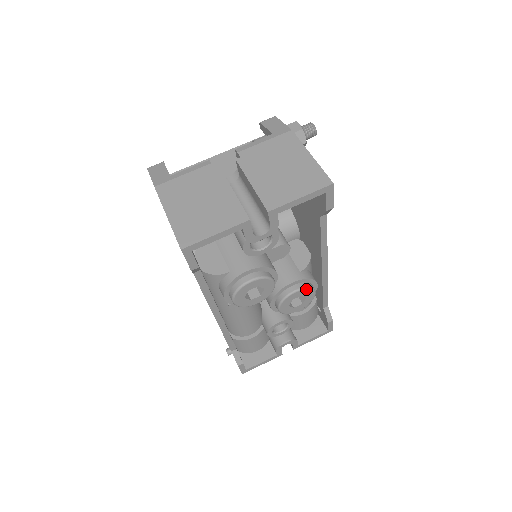
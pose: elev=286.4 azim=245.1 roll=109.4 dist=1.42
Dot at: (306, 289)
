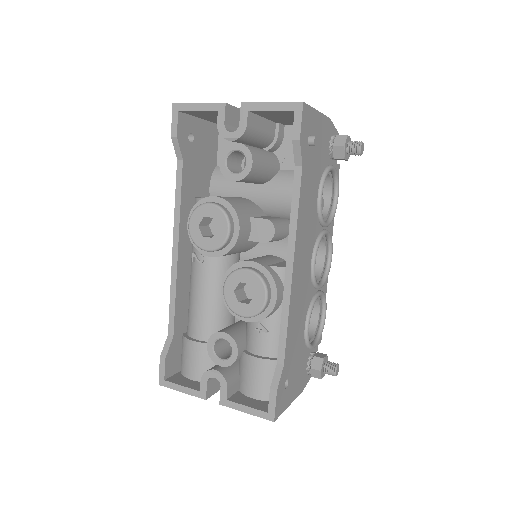
Dot at: (257, 276)
